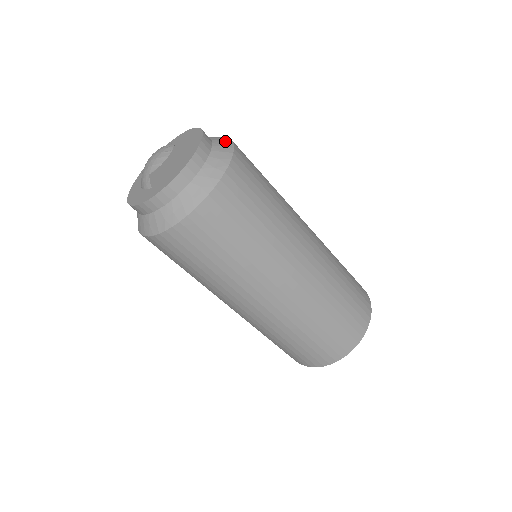
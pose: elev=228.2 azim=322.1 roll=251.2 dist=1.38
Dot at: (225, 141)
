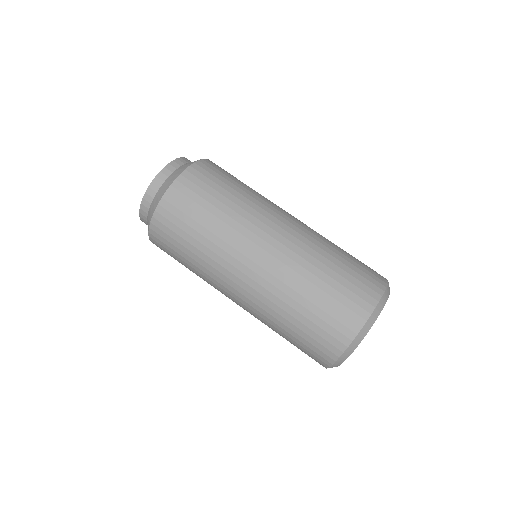
Dot at: occluded
